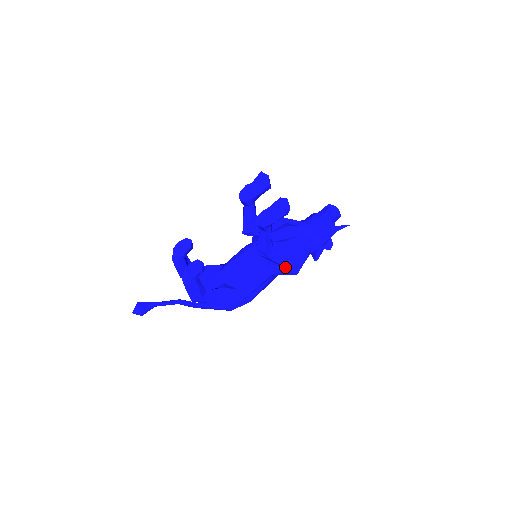
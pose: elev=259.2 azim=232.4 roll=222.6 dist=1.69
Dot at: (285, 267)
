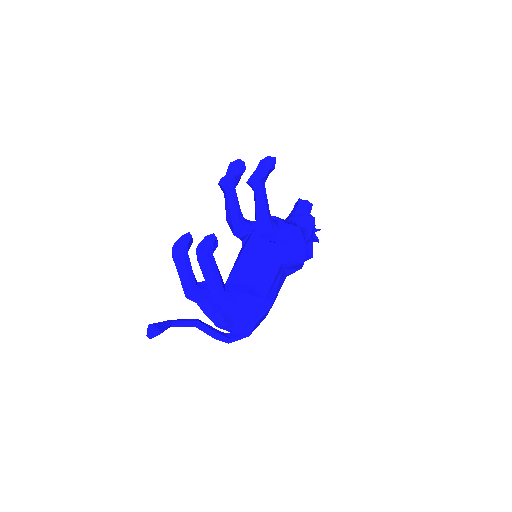
Dot at: (291, 246)
